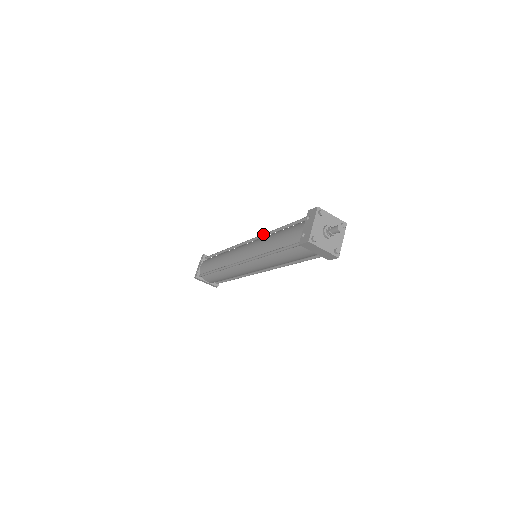
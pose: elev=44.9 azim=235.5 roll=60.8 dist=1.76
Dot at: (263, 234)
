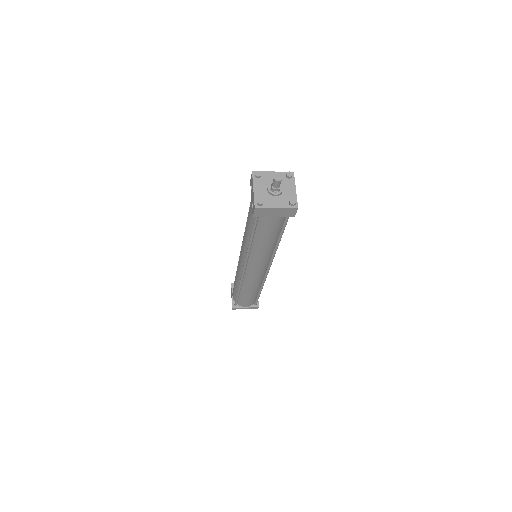
Dot at: occluded
